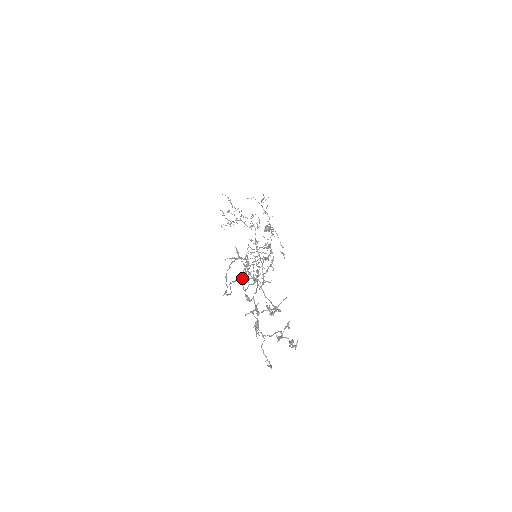
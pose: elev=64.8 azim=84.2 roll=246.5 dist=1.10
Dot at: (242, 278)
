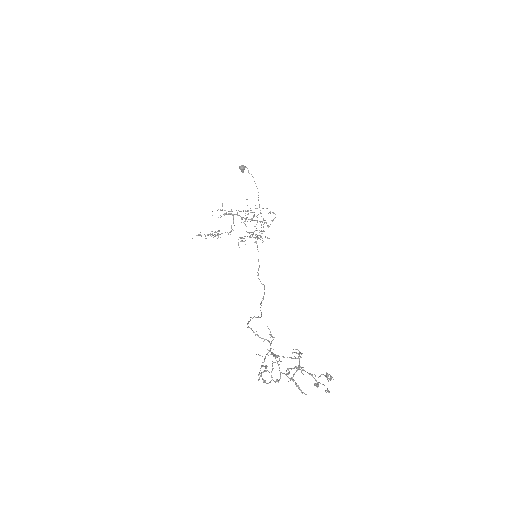
Dot at: occluded
